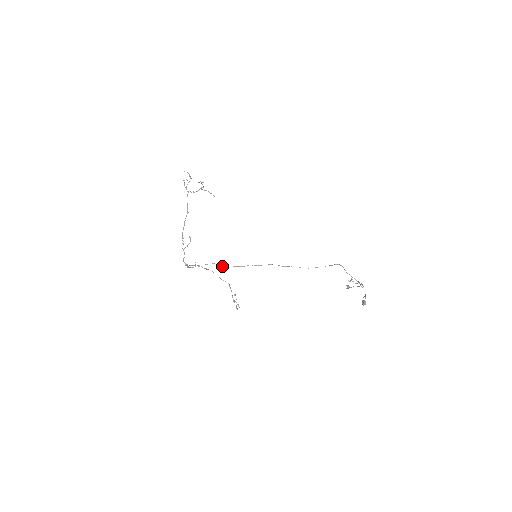
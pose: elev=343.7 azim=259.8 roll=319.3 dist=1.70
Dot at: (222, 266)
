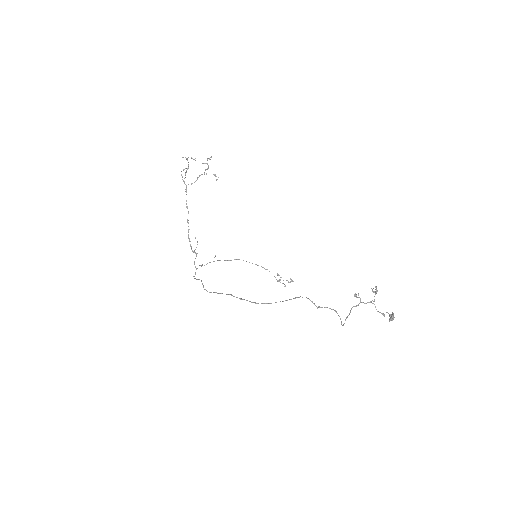
Dot at: (203, 286)
